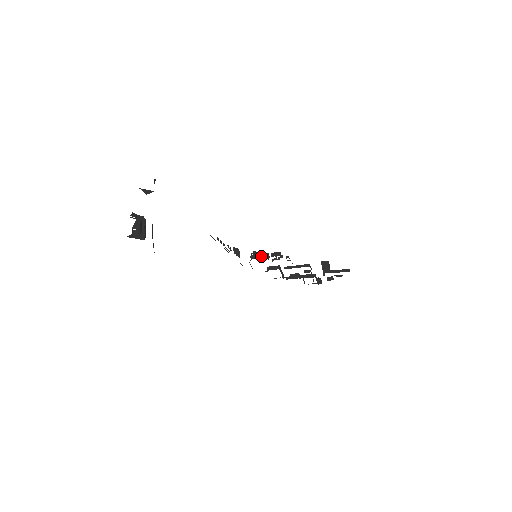
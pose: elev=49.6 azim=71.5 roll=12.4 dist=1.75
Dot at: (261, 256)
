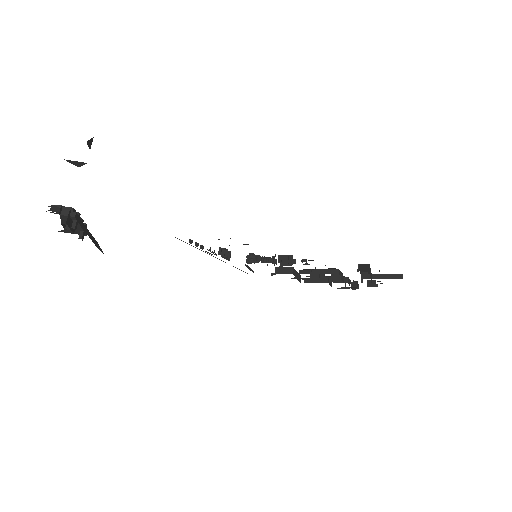
Dot at: (262, 260)
